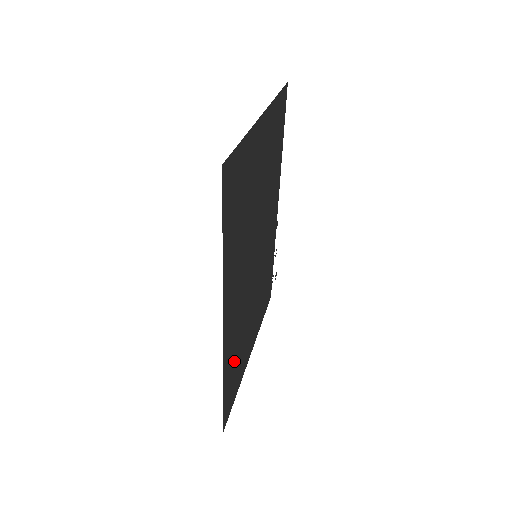
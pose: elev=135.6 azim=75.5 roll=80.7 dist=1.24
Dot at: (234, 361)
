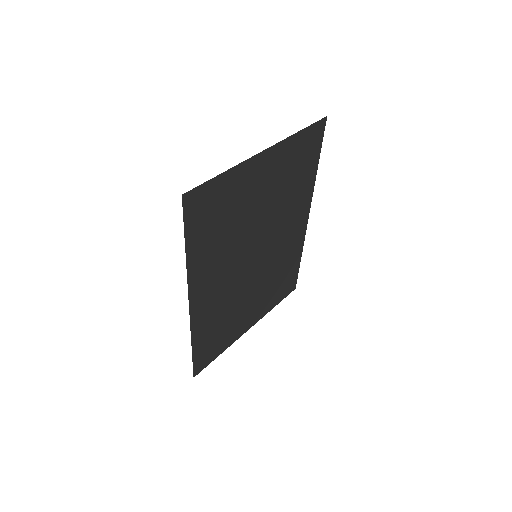
Dot at: (213, 330)
